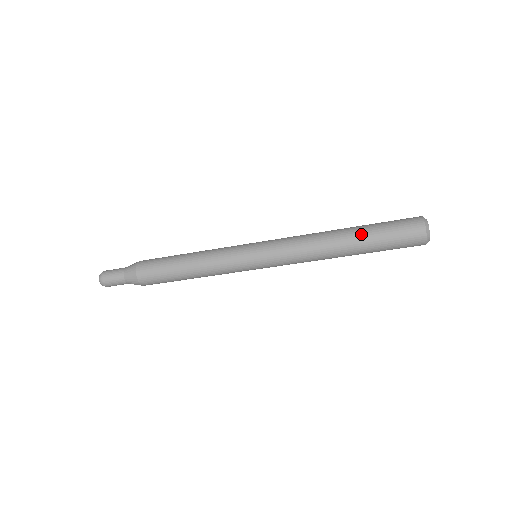
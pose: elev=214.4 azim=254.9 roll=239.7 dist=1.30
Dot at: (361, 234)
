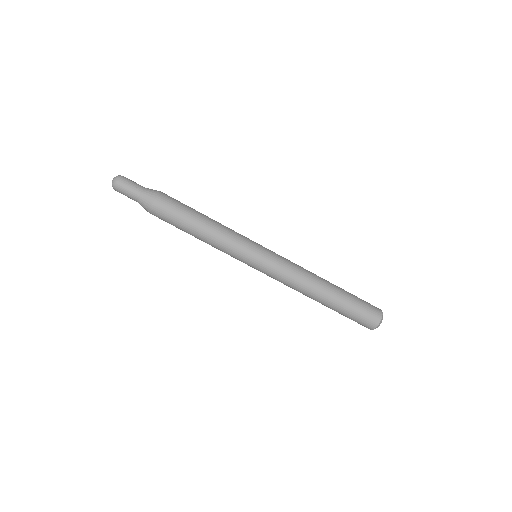
Dot at: (341, 288)
